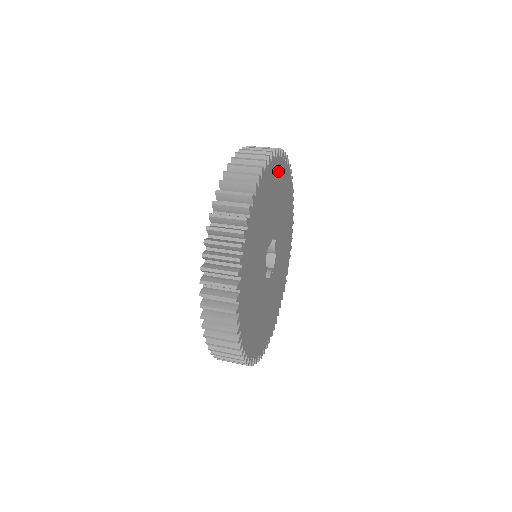
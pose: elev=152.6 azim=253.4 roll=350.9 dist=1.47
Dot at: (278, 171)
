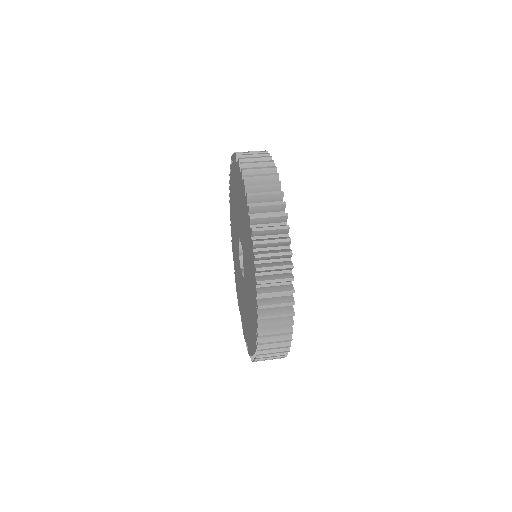
Dot at: occluded
